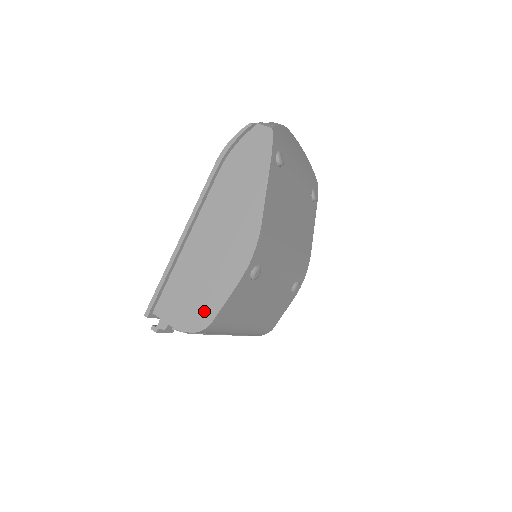
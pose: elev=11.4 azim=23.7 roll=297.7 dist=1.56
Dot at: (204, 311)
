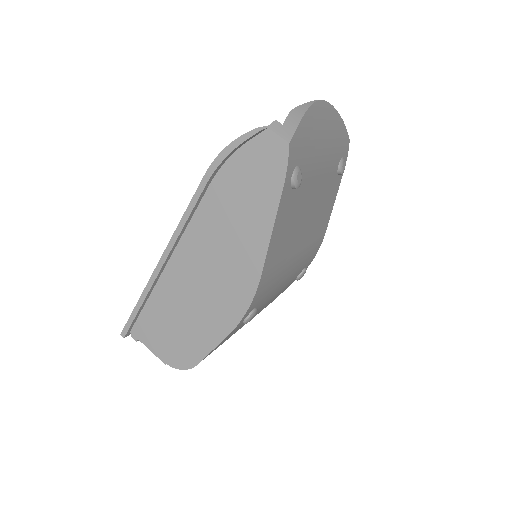
Dot at: (187, 351)
